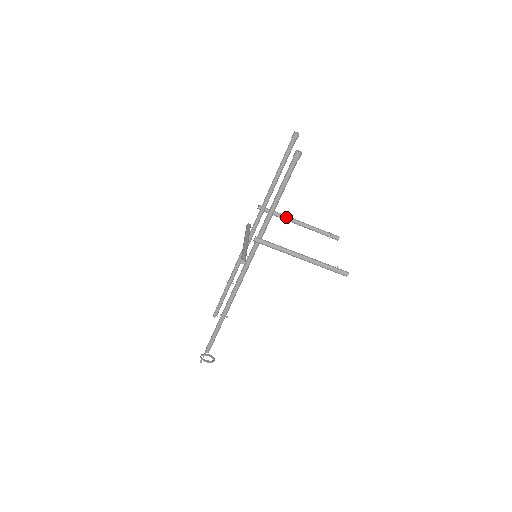
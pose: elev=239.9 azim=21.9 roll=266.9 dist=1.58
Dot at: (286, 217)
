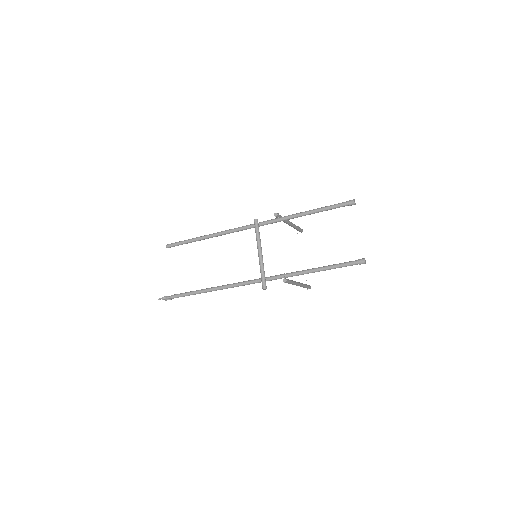
Dot at: (287, 222)
